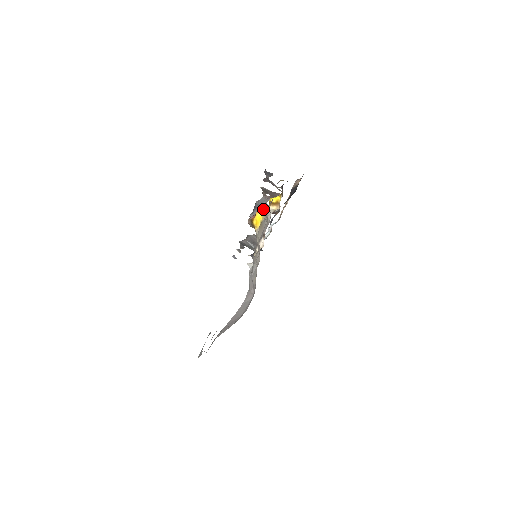
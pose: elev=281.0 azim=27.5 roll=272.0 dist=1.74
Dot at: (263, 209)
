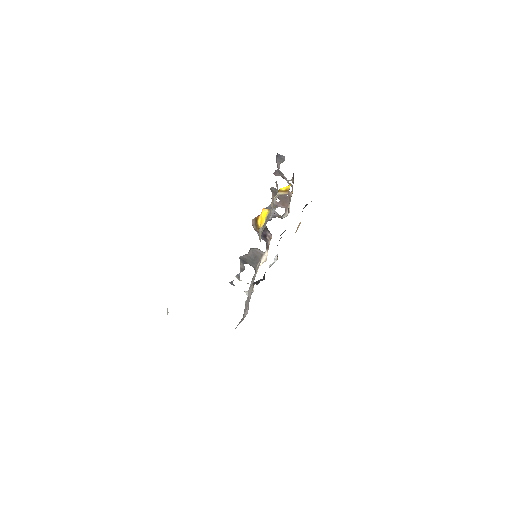
Dot at: occluded
